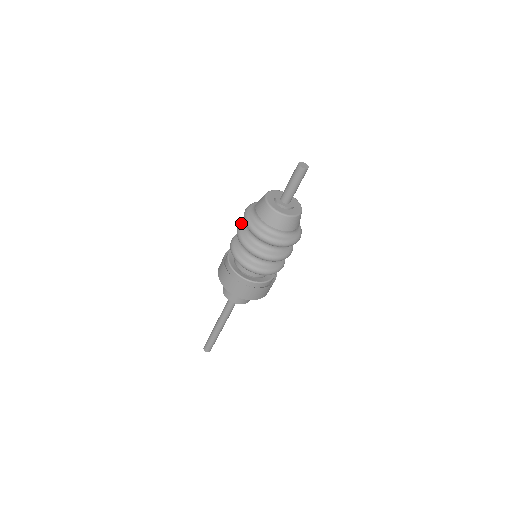
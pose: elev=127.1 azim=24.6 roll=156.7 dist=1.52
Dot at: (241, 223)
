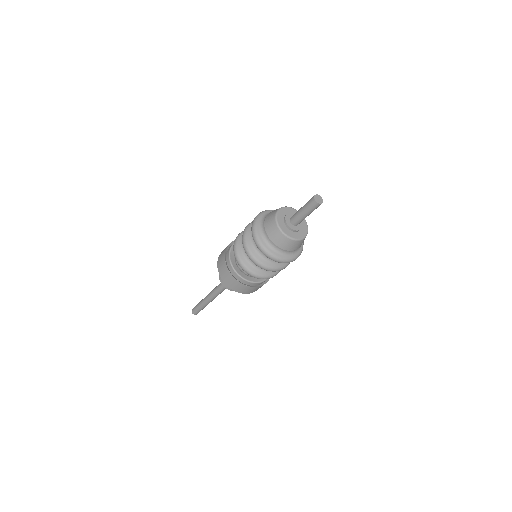
Dot at: (247, 230)
